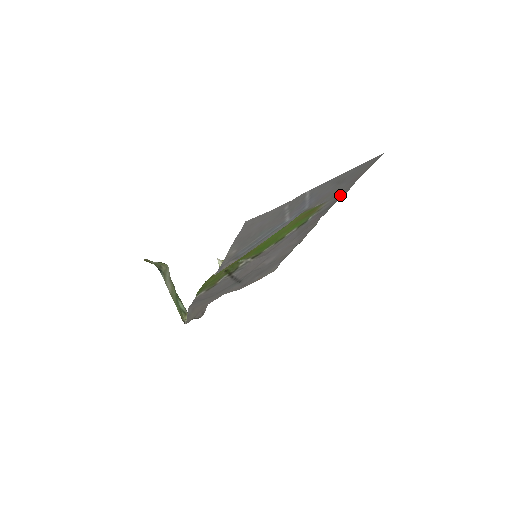
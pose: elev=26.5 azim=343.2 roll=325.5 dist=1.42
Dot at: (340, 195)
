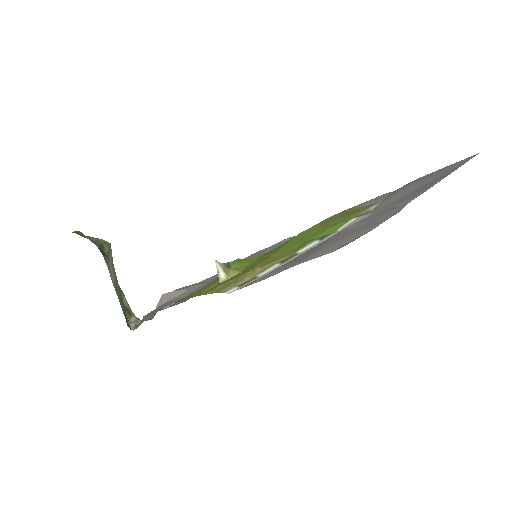
Dot at: (389, 194)
